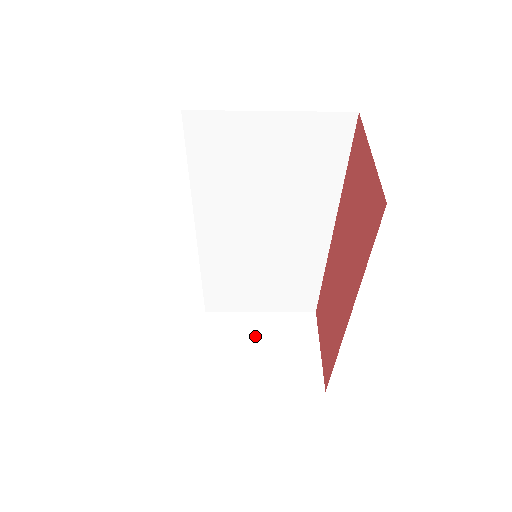
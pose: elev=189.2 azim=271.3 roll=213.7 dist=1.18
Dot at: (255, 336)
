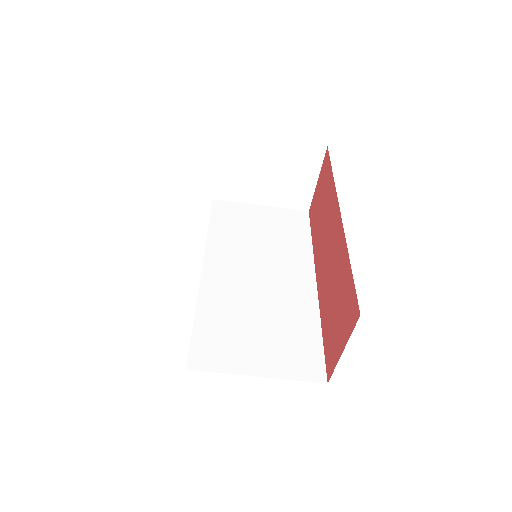
Dot at: occluded
